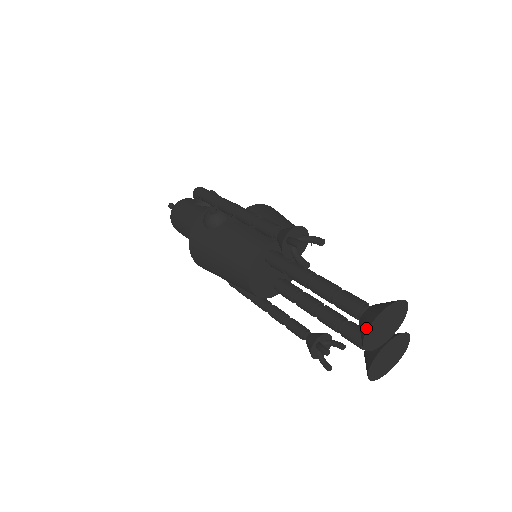
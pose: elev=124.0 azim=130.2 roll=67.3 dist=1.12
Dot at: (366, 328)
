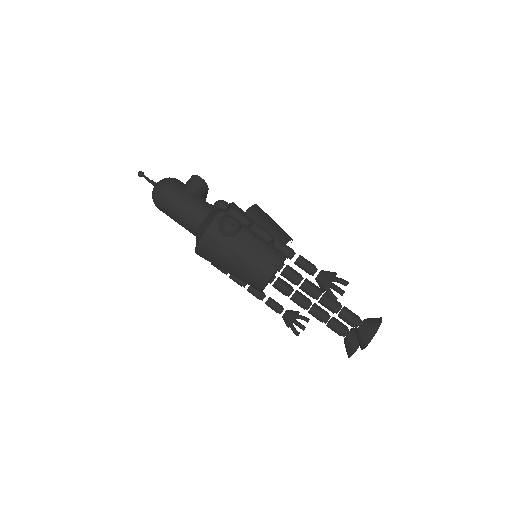
Dot at: (368, 341)
